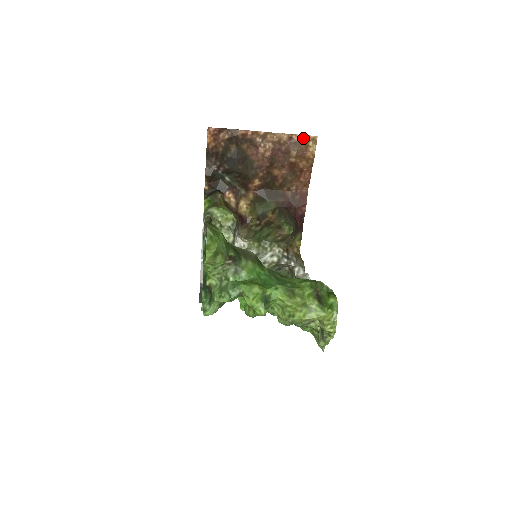
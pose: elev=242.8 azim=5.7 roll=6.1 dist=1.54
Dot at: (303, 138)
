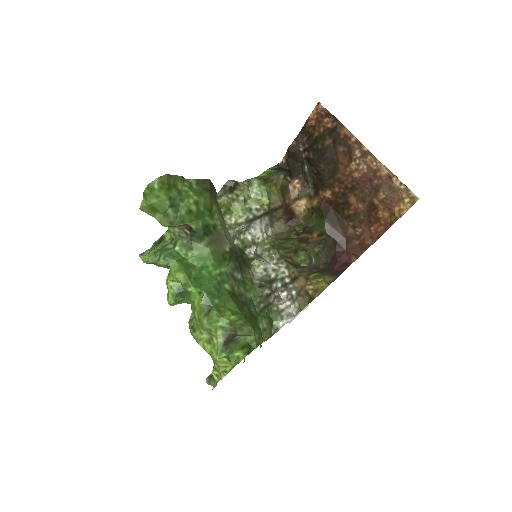
Dot at: (403, 188)
